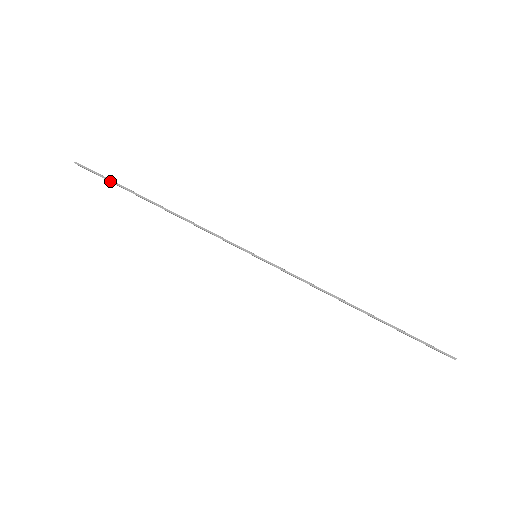
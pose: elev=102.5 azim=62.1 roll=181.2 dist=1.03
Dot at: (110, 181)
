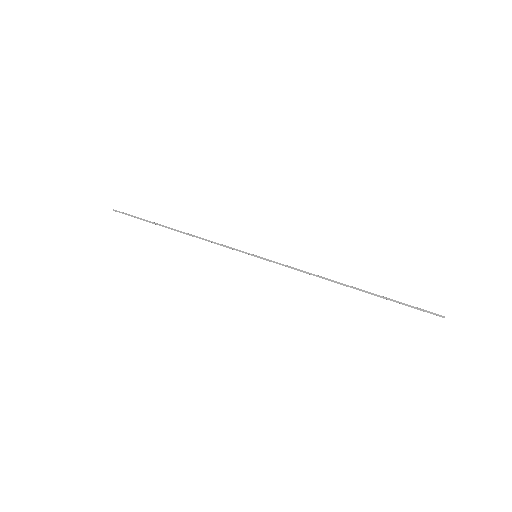
Dot at: (139, 218)
